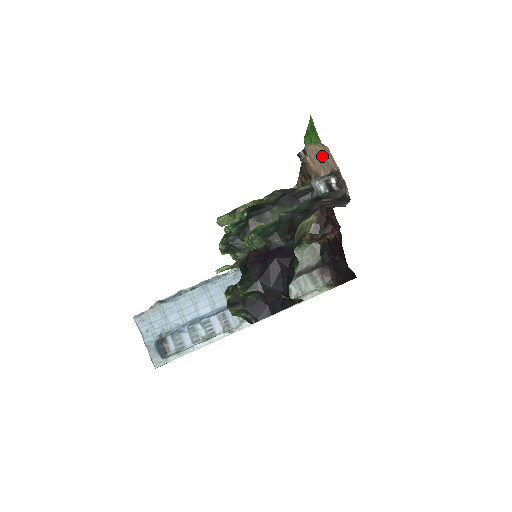
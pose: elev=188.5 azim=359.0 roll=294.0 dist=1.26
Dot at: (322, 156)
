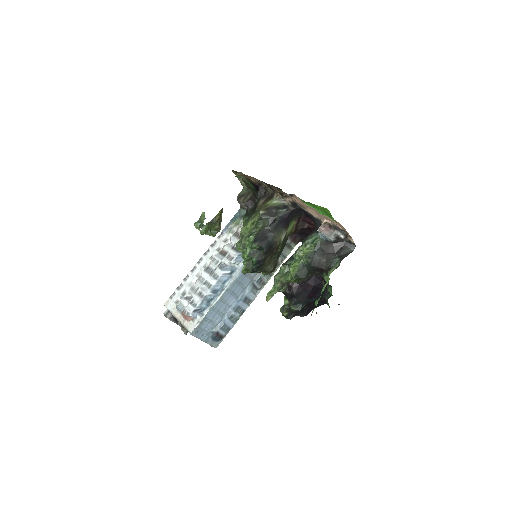
Dot at: (325, 216)
